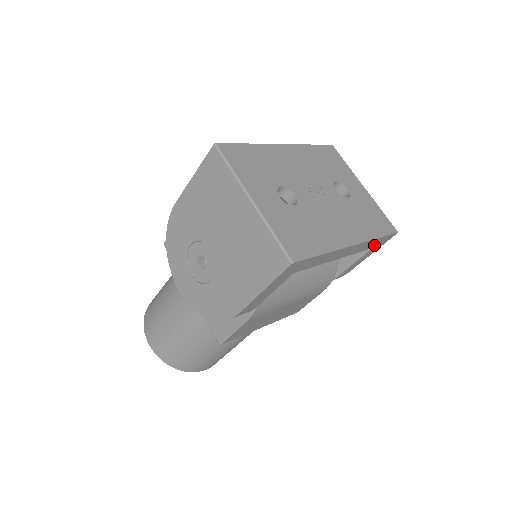
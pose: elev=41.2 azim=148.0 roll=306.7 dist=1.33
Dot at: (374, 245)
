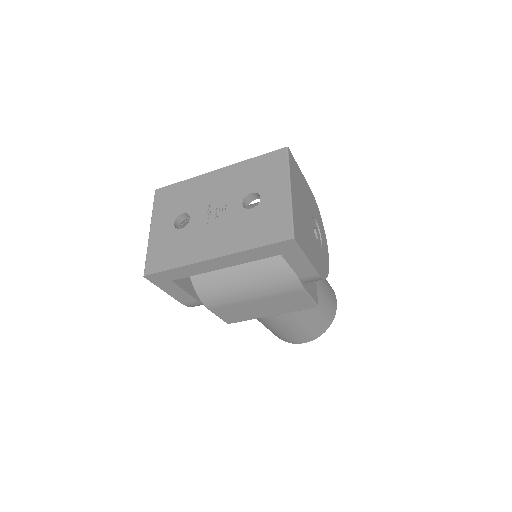
Dot at: (274, 253)
